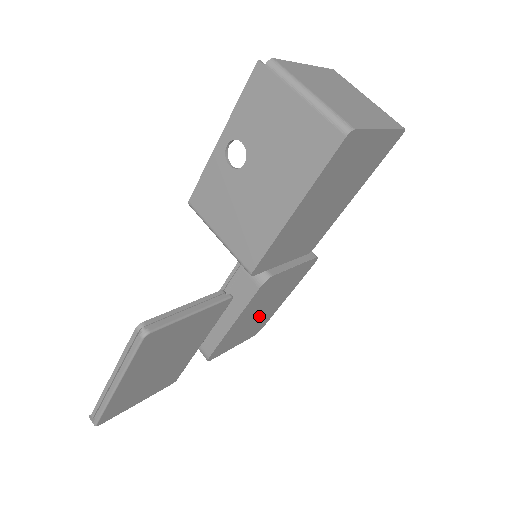
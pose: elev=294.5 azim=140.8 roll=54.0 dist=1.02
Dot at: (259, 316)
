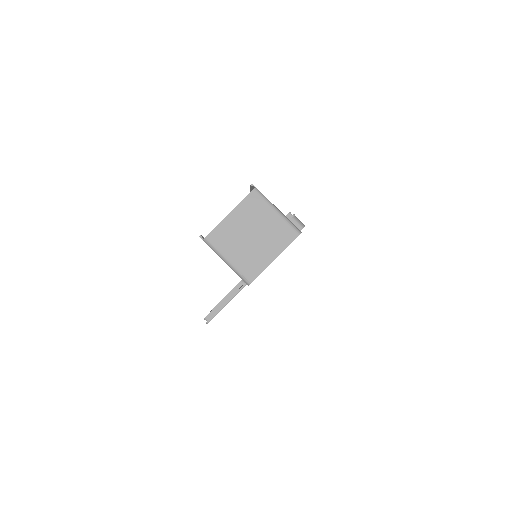
Dot at: occluded
